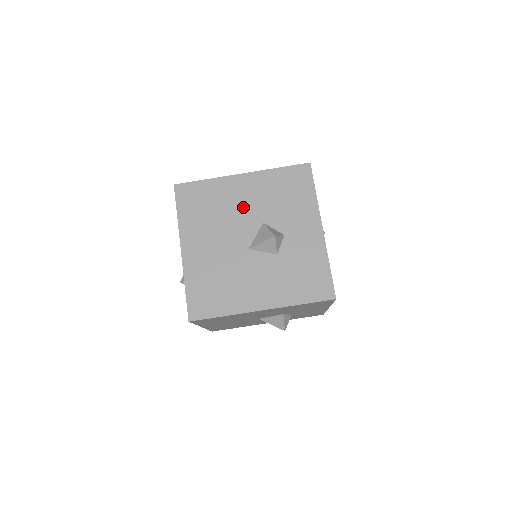
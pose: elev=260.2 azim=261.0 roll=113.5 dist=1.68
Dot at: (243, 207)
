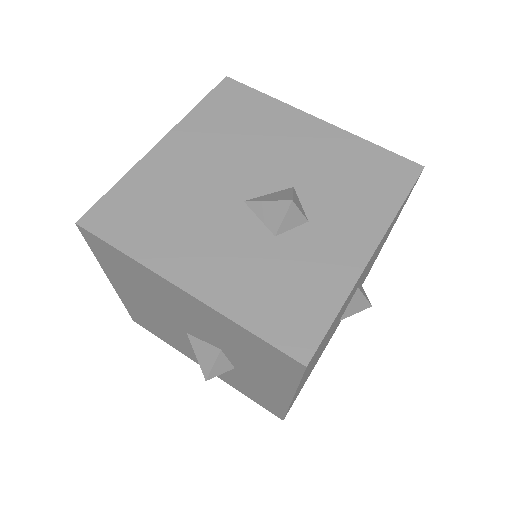
Dot at: (285, 152)
